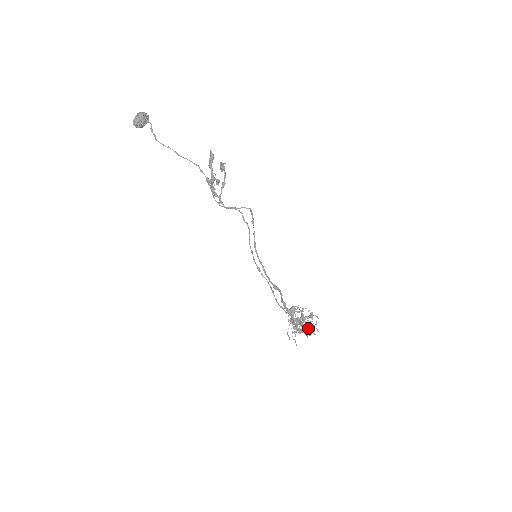
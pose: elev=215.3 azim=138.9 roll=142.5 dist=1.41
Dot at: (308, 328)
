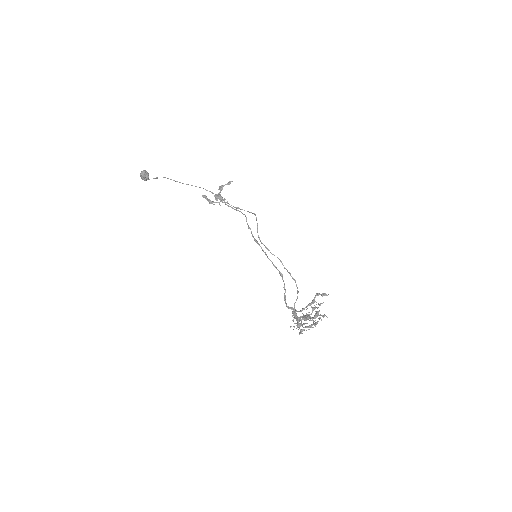
Dot at: (318, 314)
